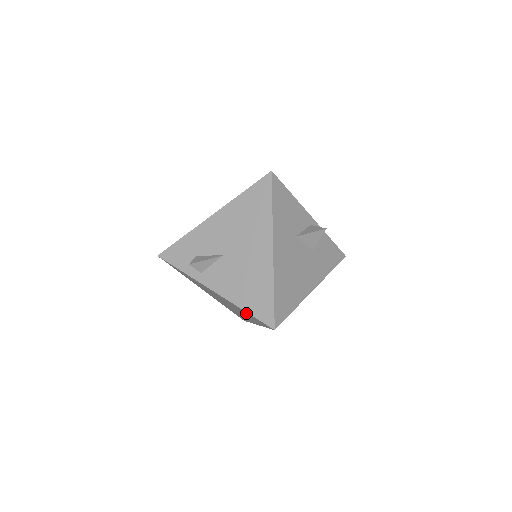
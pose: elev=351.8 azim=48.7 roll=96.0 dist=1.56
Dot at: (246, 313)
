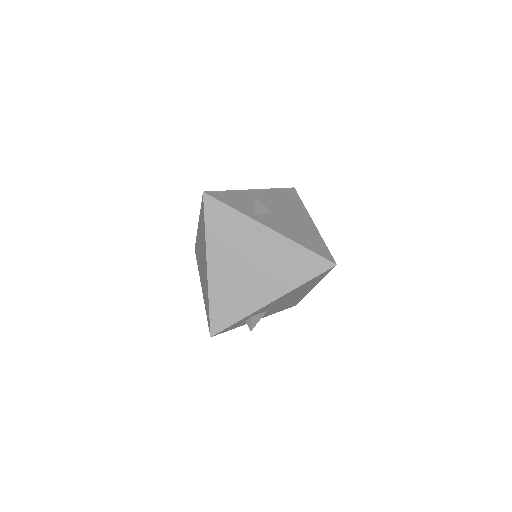
Dot at: (298, 257)
